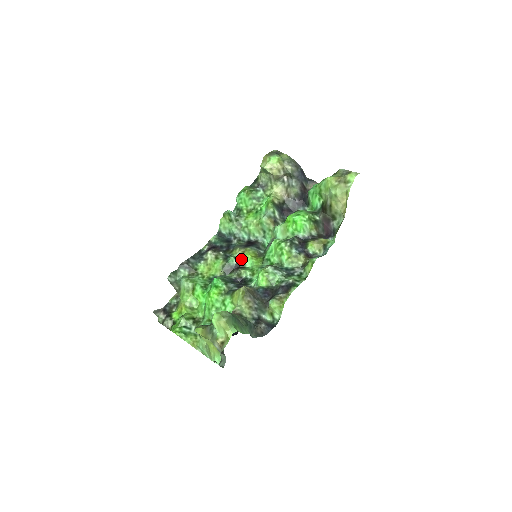
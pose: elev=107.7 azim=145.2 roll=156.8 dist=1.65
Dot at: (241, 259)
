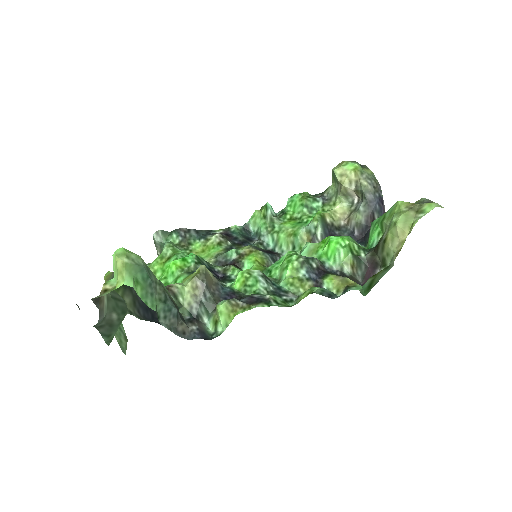
Dot at: (243, 257)
